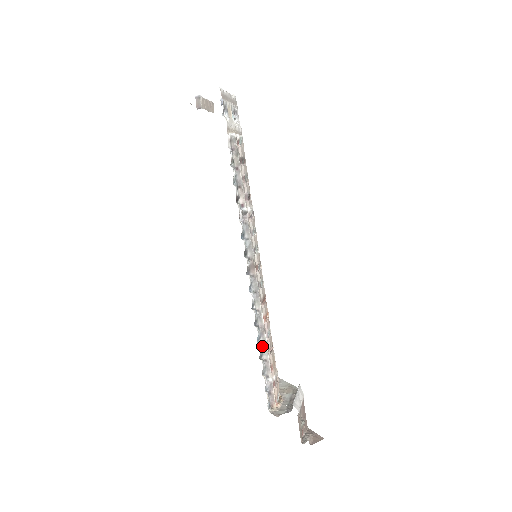
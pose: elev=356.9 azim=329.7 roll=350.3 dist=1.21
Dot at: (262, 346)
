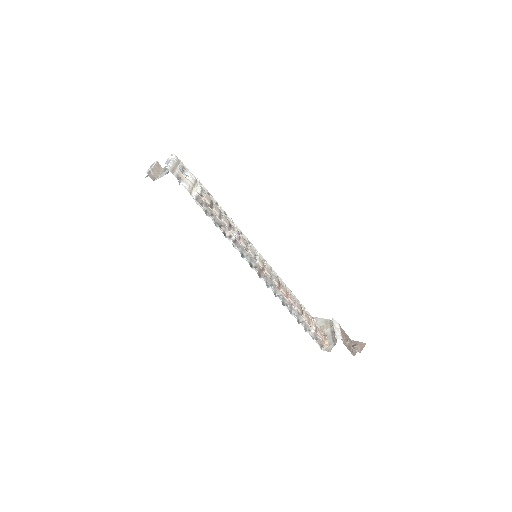
Dot at: (296, 315)
